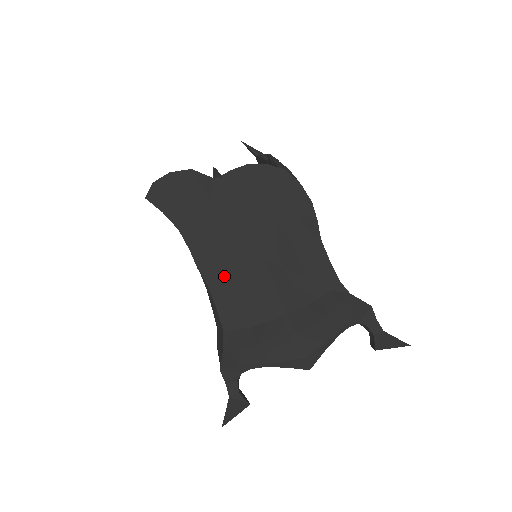
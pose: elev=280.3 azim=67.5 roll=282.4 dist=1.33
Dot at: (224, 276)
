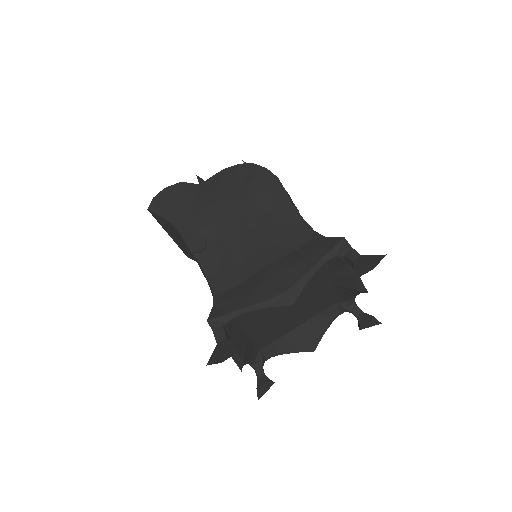
Dot at: (212, 251)
